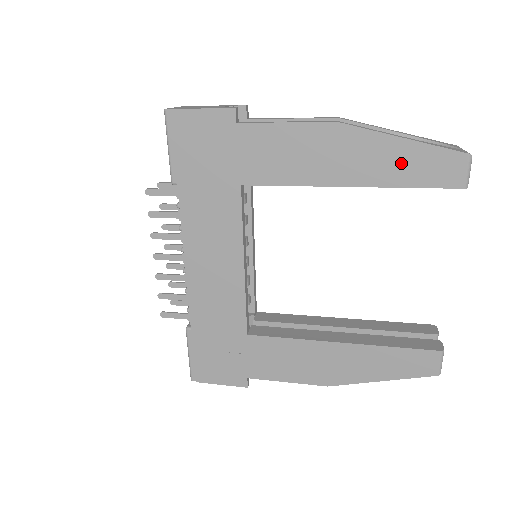
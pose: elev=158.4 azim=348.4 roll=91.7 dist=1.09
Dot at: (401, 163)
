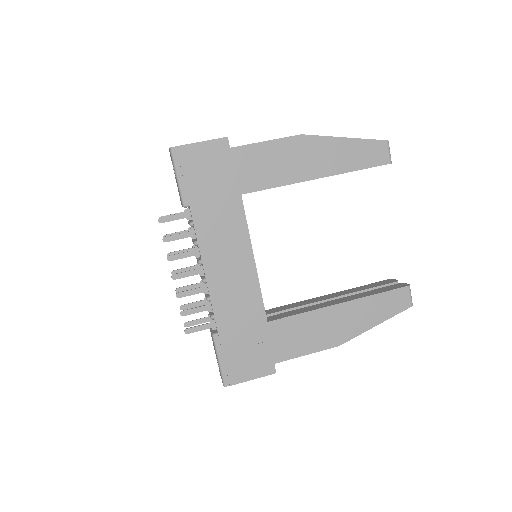
Dot at: (348, 155)
